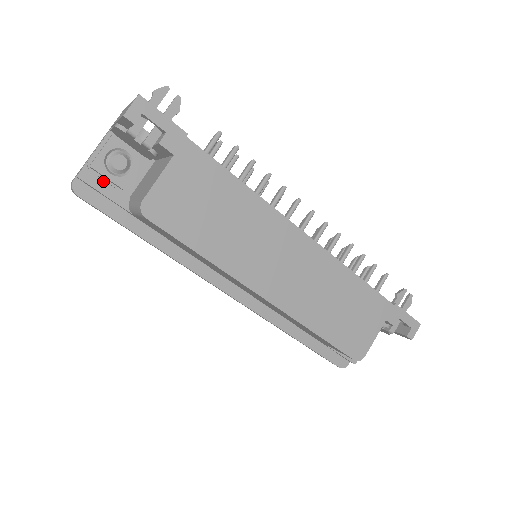
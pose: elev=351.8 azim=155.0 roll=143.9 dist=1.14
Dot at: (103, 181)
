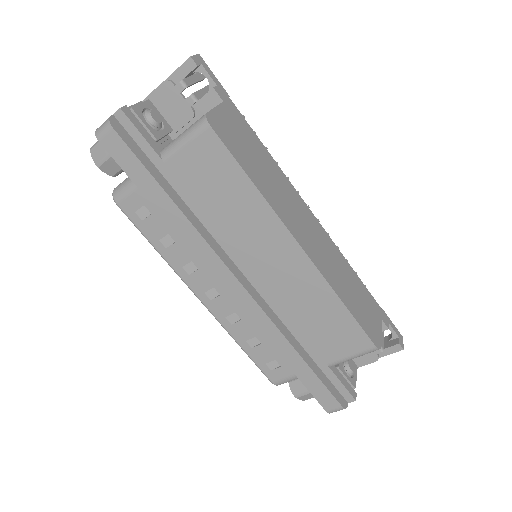
Dot at: (141, 124)
